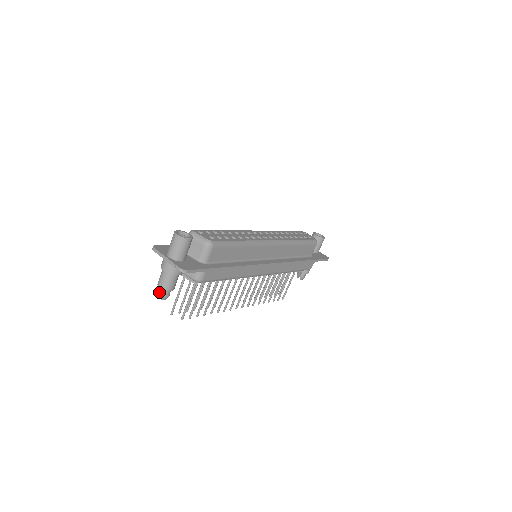
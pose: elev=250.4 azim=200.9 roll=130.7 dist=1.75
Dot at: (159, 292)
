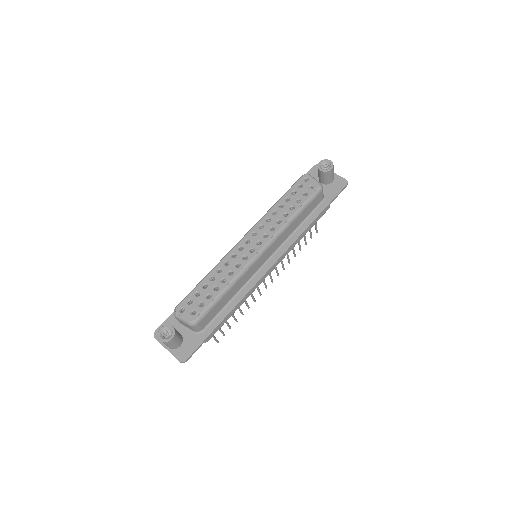
Dot at: occluded
